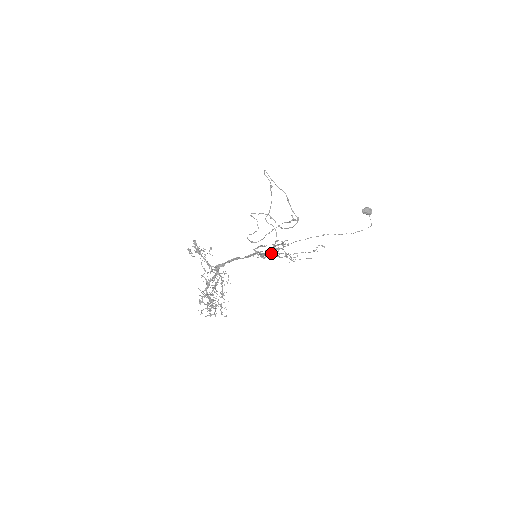
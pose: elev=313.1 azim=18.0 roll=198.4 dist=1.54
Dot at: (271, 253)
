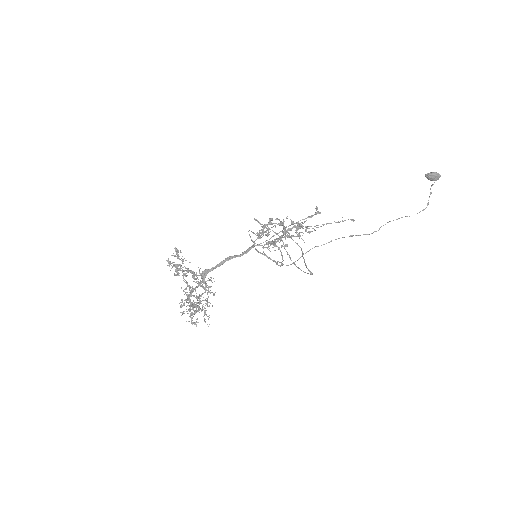
Dot at: occluded
